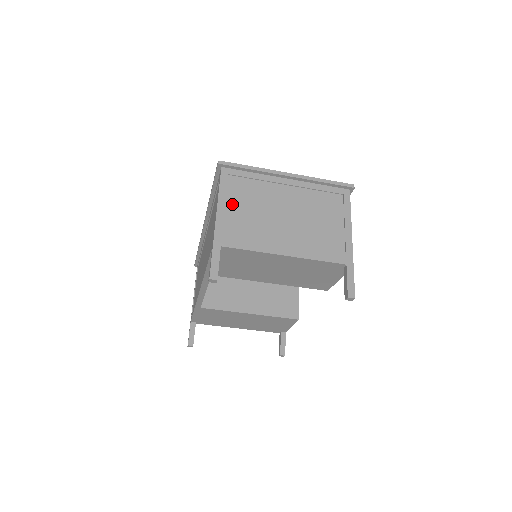
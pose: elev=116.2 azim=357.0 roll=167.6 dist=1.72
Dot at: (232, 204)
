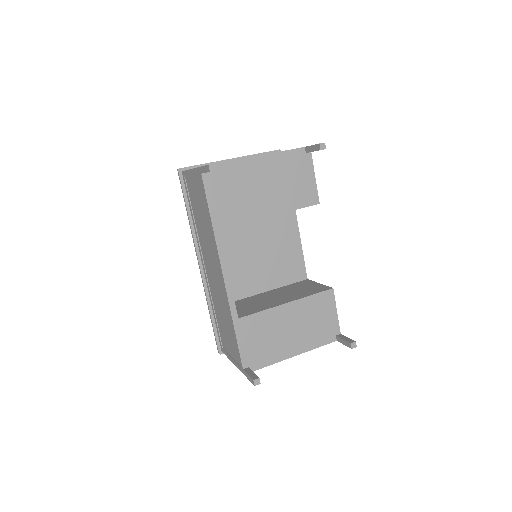
Dot at: occluded
